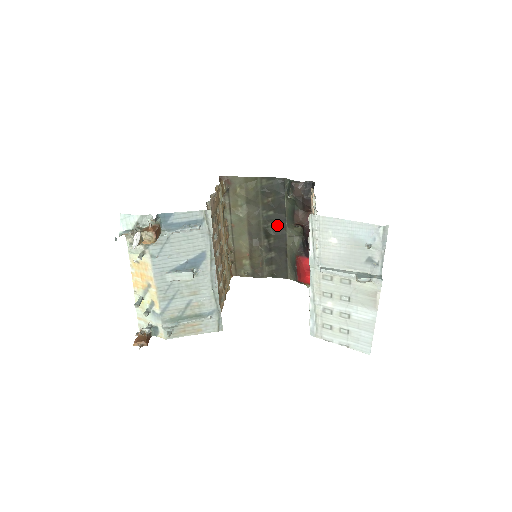
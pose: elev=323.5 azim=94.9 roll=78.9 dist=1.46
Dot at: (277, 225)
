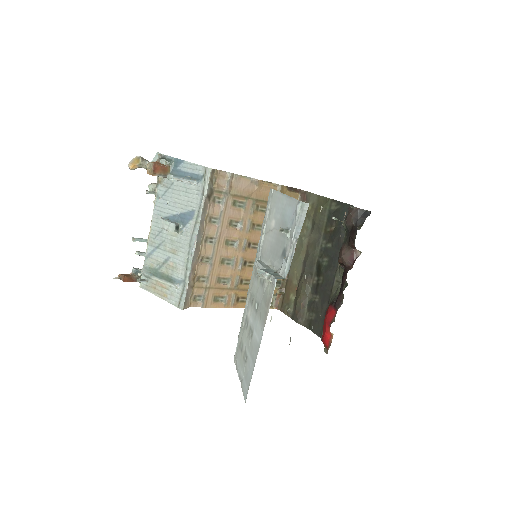
Dot at: (330, 262)
